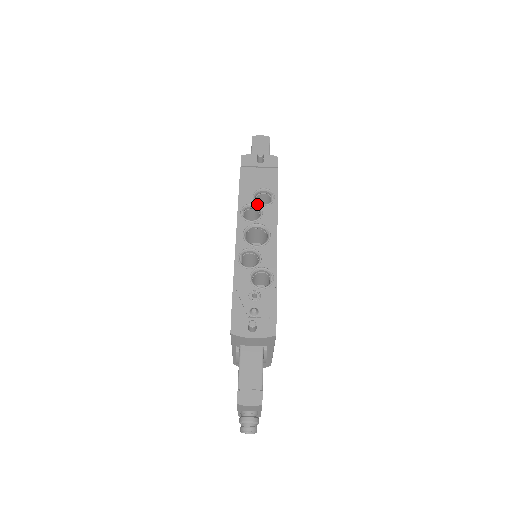
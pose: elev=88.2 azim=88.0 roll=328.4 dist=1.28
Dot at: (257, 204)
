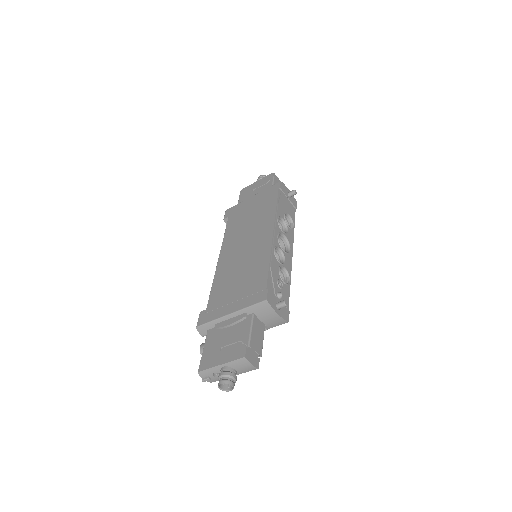
Dot at: (286, 222)
